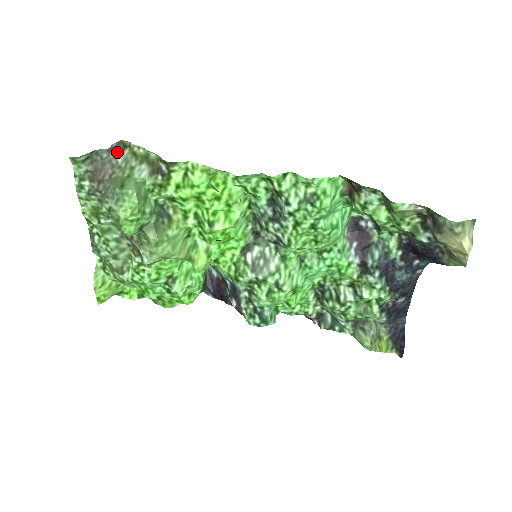
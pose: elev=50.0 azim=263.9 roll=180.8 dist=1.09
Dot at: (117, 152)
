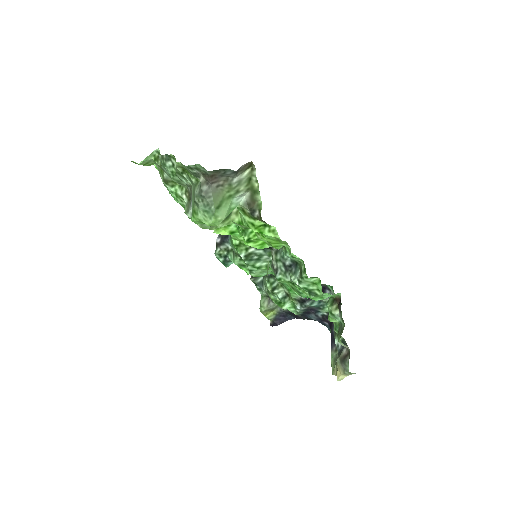
Dot at: (240, 172)
